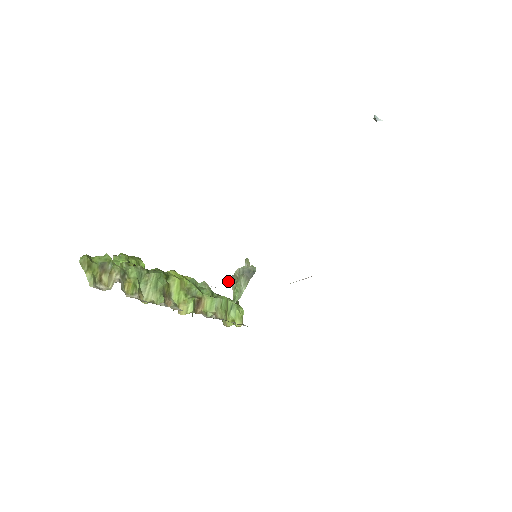
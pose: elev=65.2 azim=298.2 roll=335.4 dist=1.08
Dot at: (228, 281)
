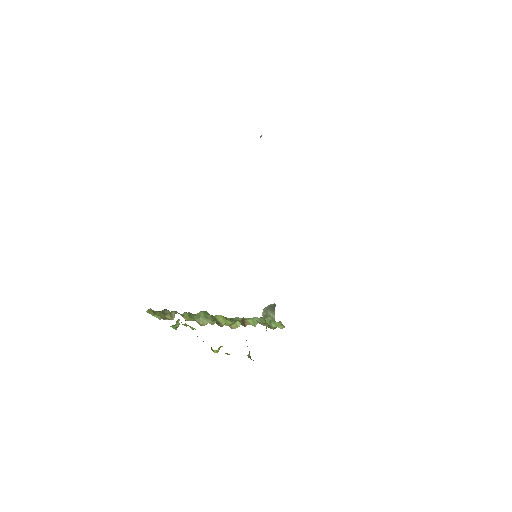
Dot at: occluded
